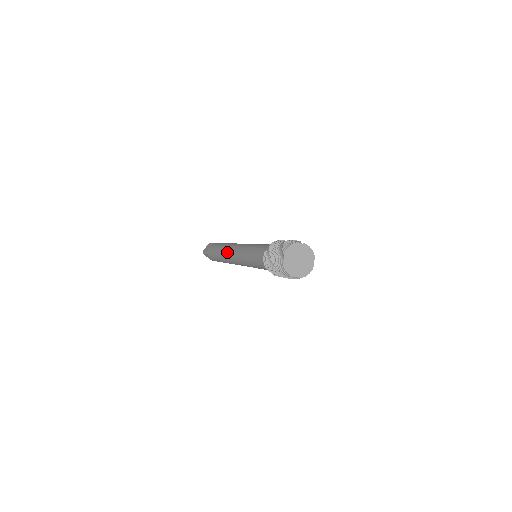
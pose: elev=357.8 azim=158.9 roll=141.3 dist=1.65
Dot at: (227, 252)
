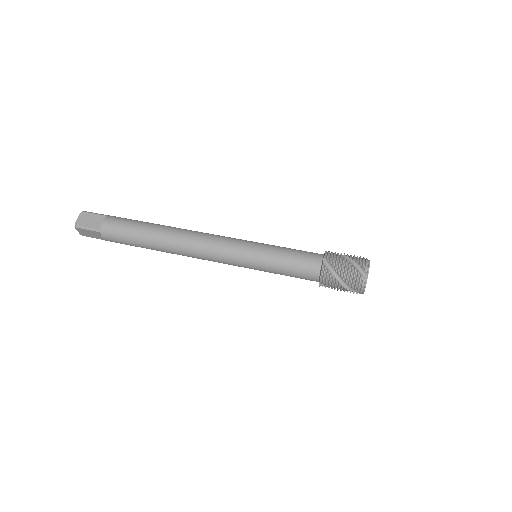
Dot at: (189, 244)
